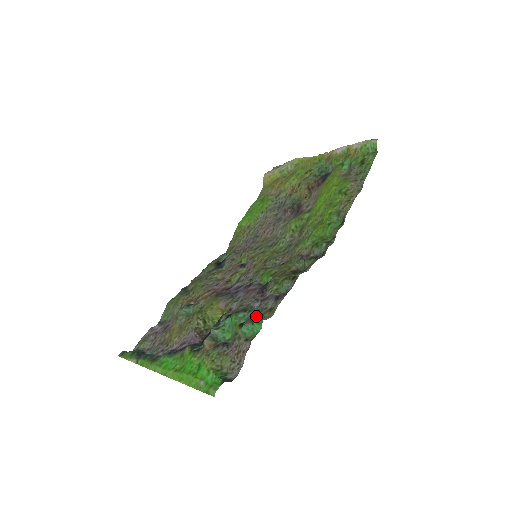
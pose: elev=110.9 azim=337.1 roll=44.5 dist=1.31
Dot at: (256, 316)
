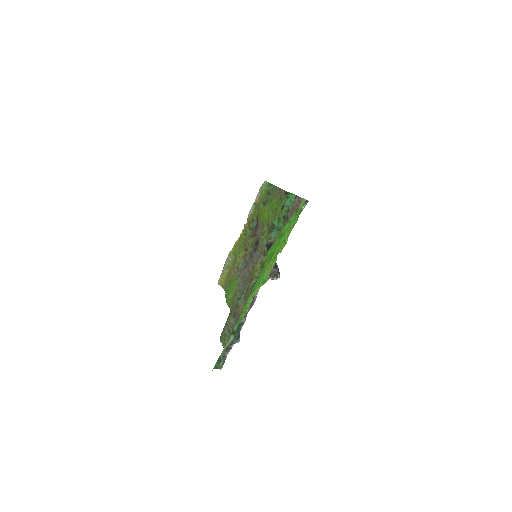
Dot at: occluded
